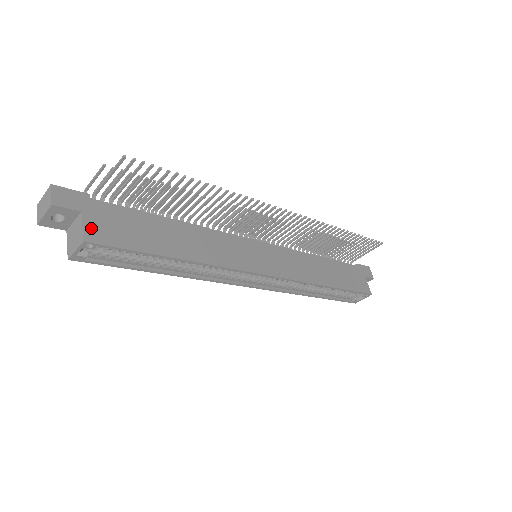
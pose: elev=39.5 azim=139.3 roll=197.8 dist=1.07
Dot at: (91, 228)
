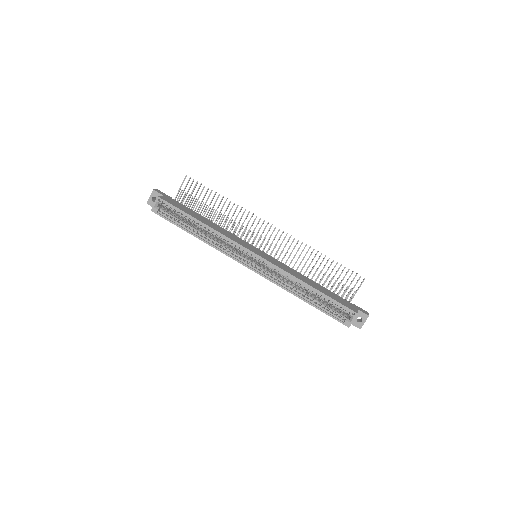
Dot at: (164, 198)
